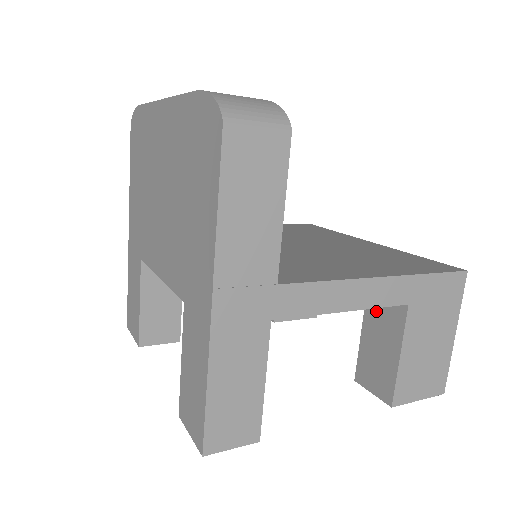
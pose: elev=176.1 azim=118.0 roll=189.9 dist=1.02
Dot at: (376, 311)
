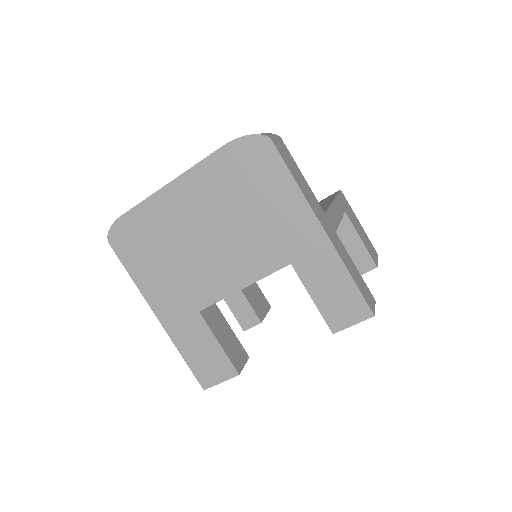
Dot at: occluded
